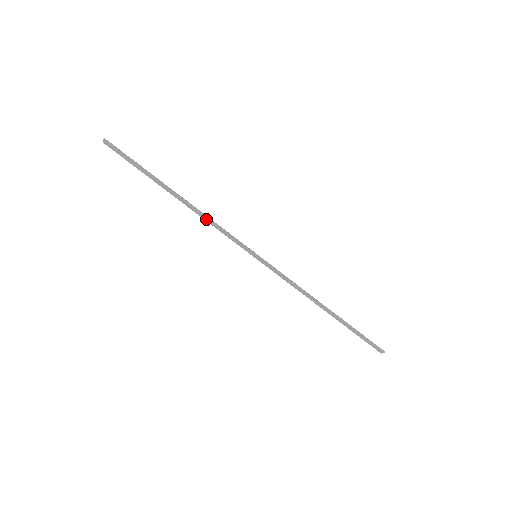
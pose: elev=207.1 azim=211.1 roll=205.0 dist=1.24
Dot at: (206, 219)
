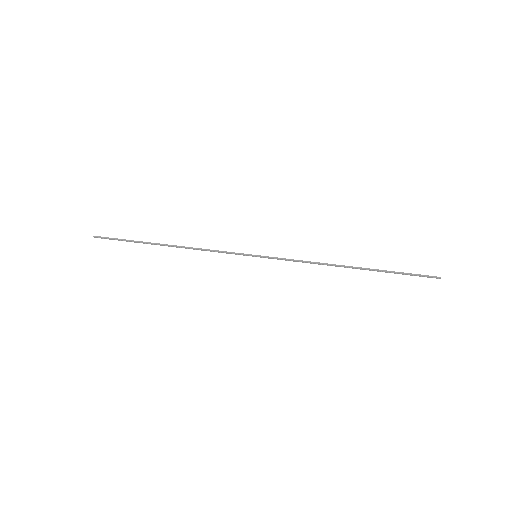
Dot at: occluded
